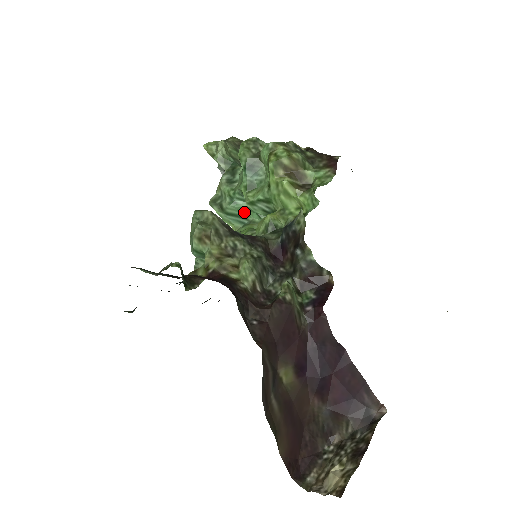
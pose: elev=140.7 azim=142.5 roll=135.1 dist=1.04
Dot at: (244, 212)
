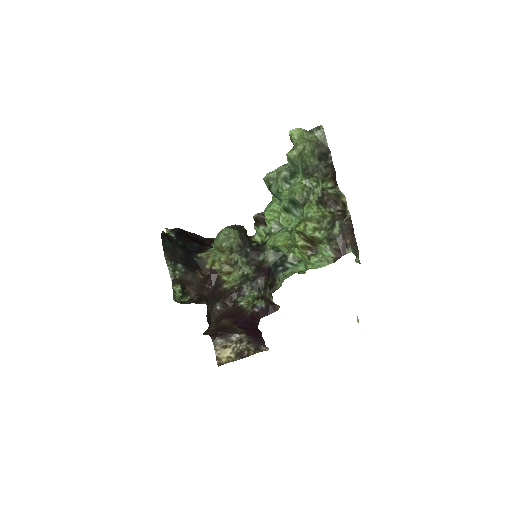
Dot at: occluded
